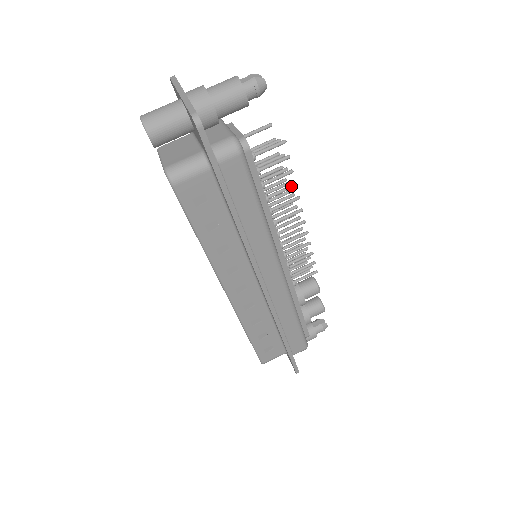
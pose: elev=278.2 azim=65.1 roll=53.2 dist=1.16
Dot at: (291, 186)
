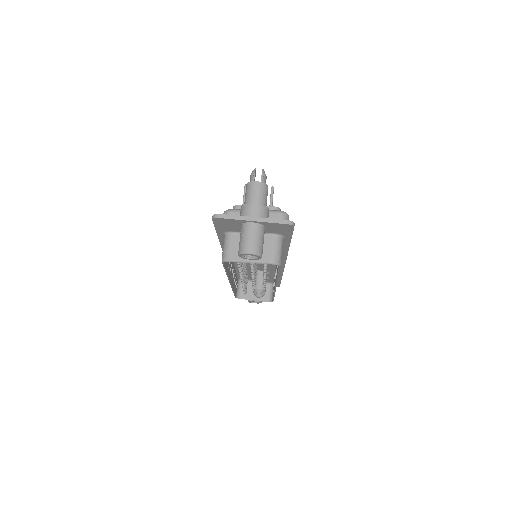
Dot at: occluded
